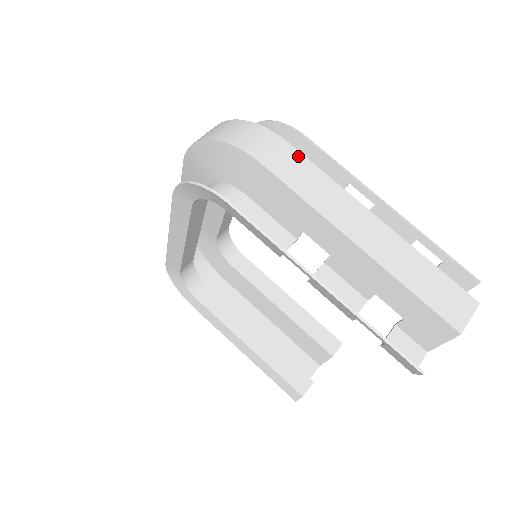
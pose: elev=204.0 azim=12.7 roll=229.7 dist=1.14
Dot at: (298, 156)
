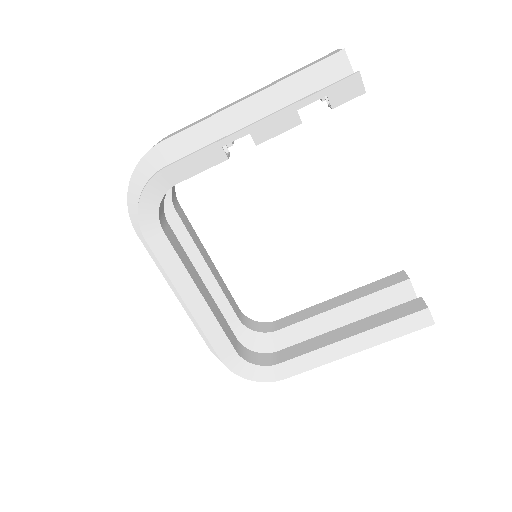
Dot at: (179, 130)
